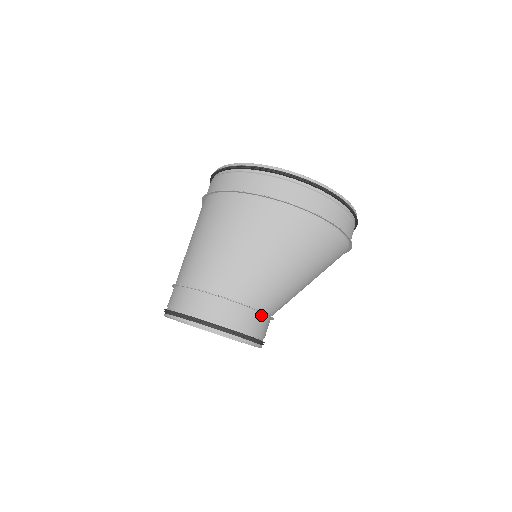
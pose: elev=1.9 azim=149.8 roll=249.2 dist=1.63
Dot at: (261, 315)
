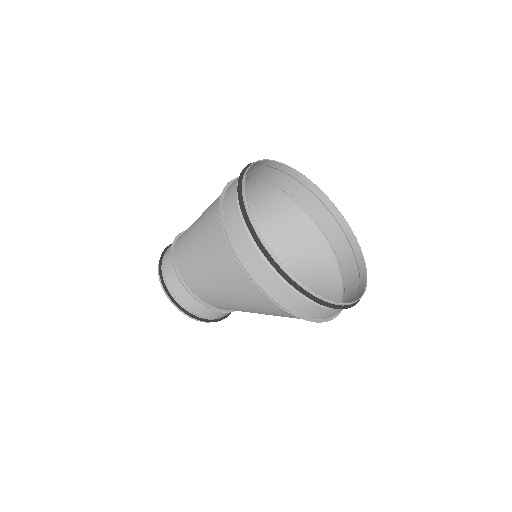
Dot at: (196, 300)
